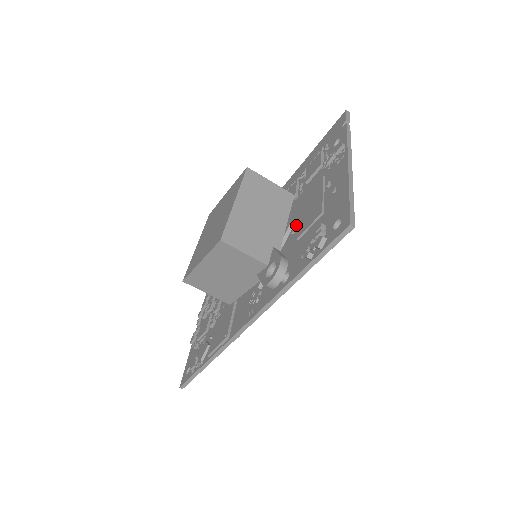
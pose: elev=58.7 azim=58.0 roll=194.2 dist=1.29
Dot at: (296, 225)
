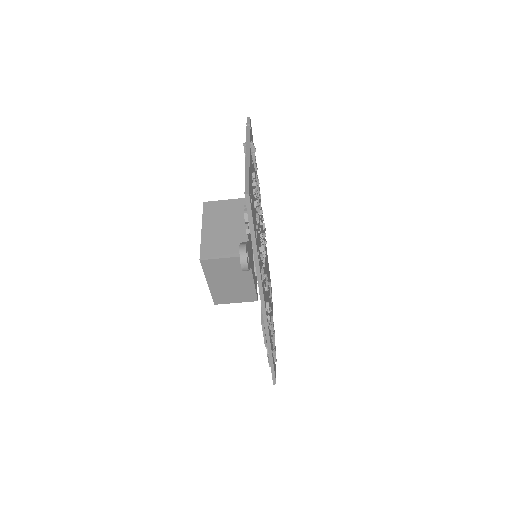
Dot at: occluded
